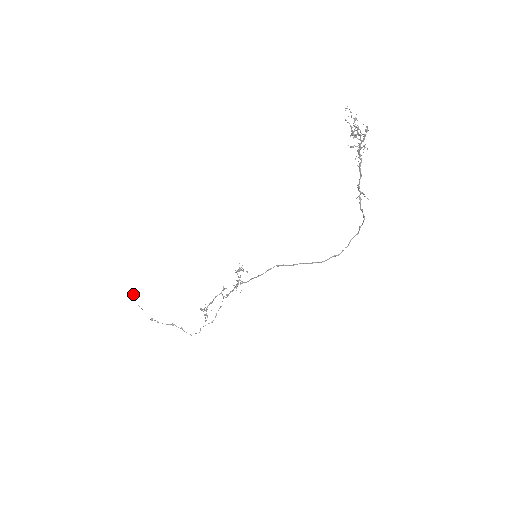
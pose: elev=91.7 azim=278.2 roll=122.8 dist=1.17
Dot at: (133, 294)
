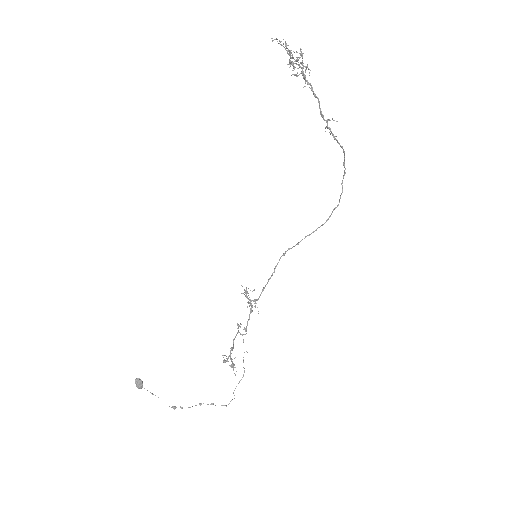
Dot at: (140, 380)
